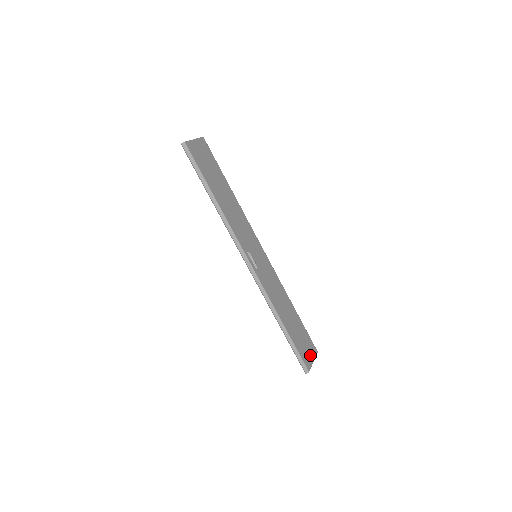
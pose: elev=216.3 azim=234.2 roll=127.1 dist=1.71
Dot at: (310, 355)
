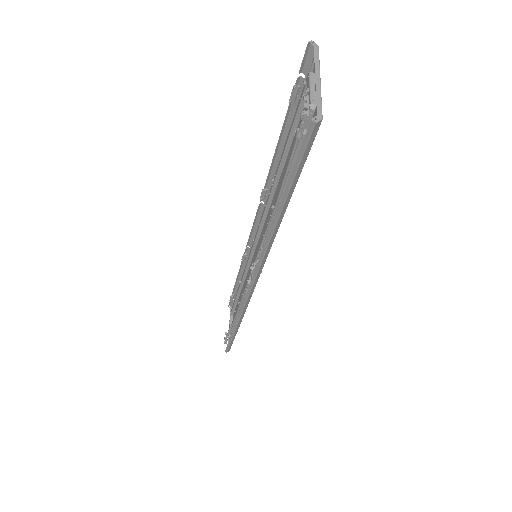
Dot at: occluded
